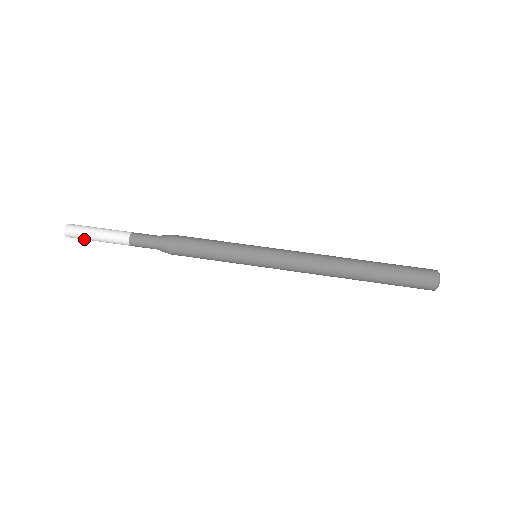
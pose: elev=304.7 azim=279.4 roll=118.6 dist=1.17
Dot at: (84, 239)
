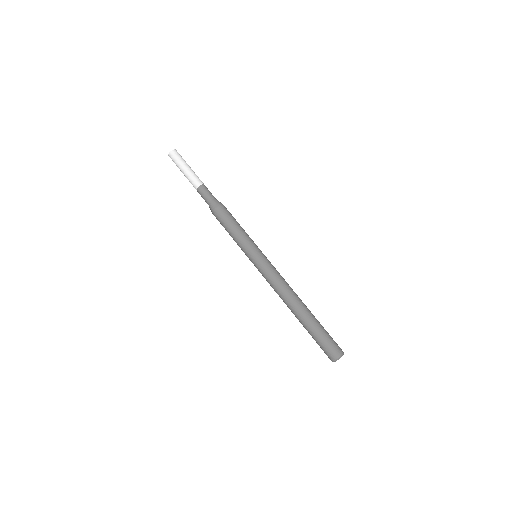
Dot at: (176, 165)
